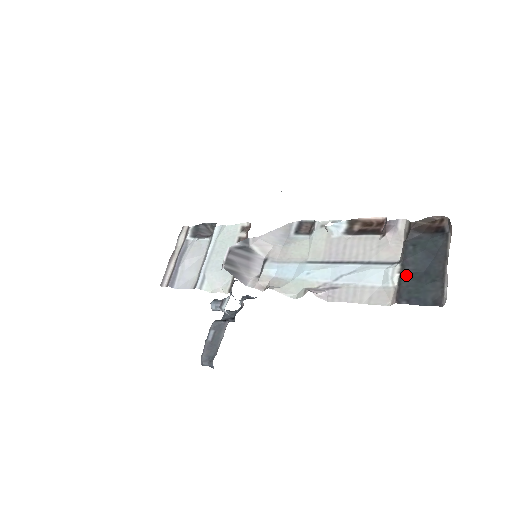
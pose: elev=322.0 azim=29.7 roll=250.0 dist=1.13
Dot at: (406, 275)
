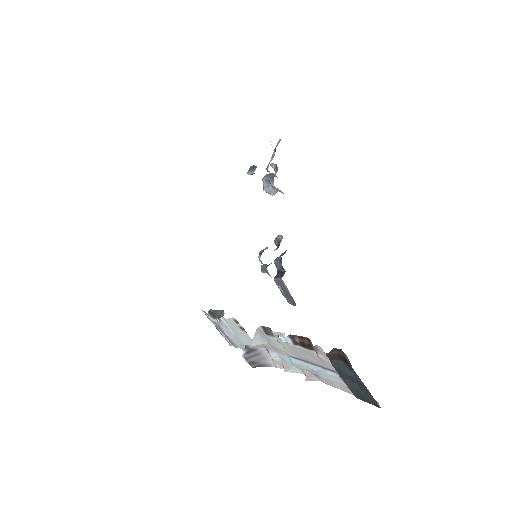
Dot at: (349, 385)
